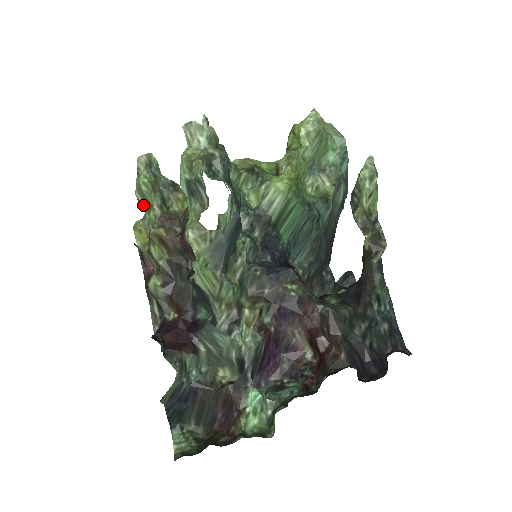
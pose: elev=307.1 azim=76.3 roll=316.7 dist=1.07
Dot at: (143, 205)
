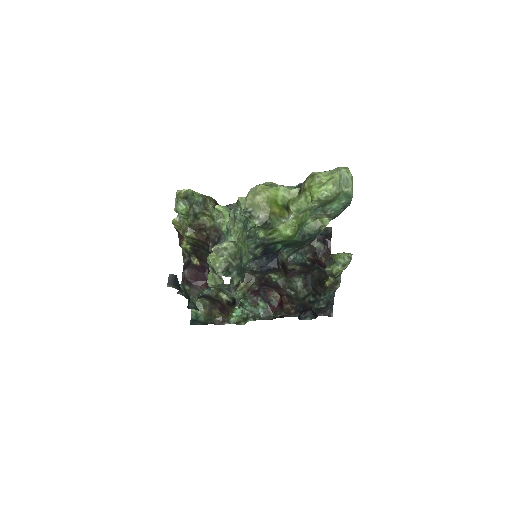
Dot at: occluded
